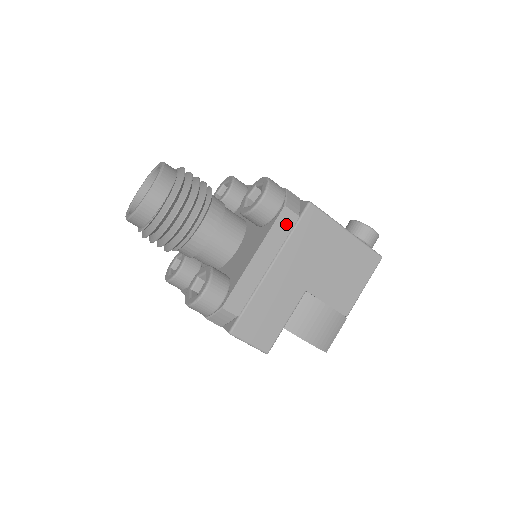
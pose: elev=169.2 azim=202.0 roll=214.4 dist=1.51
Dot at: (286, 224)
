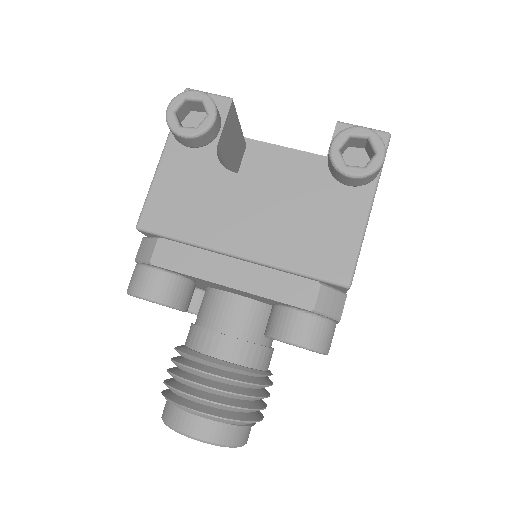
Dot at: occluded
